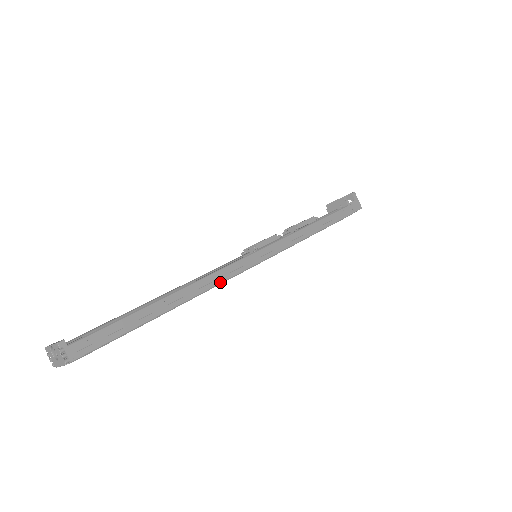
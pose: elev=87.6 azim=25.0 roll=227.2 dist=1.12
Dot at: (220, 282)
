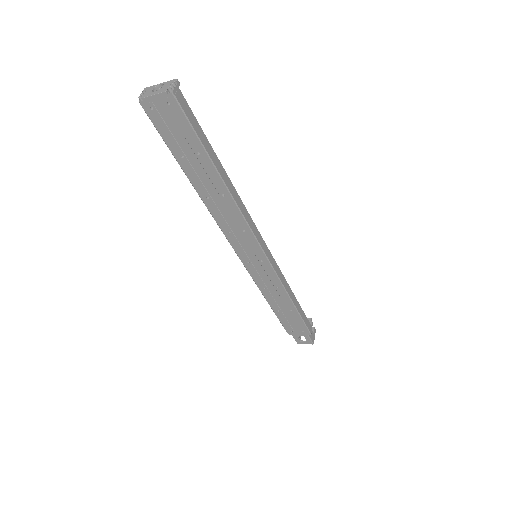
Dot at: (245, 217)
